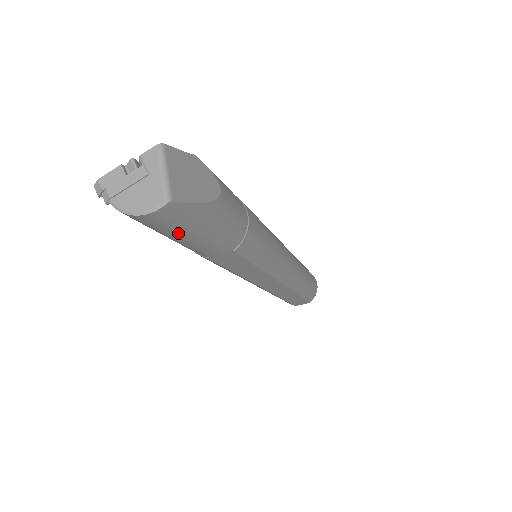
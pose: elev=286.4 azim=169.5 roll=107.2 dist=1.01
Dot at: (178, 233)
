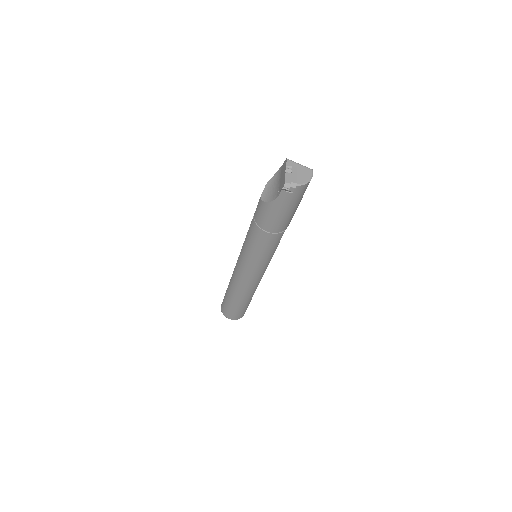
Dot at: (302, 197)
